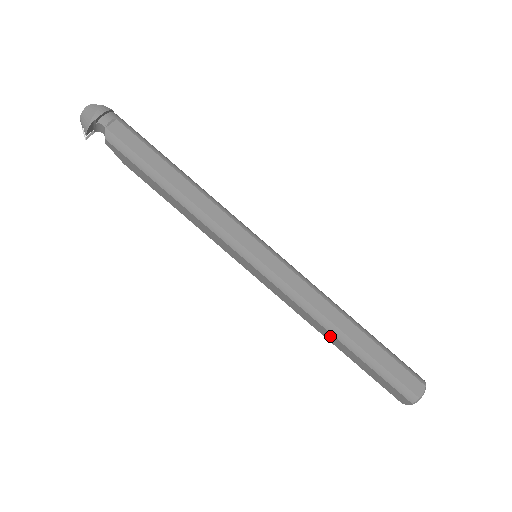
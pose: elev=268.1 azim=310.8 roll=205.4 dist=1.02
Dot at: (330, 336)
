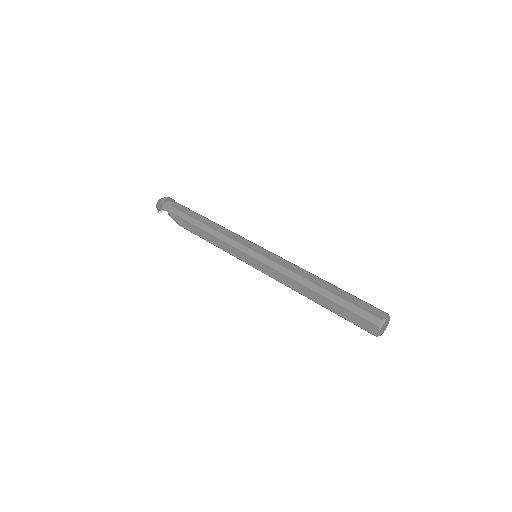
Dot at: (309, 292)
